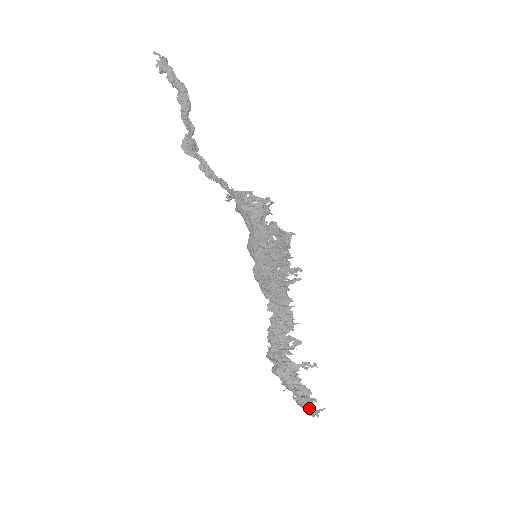
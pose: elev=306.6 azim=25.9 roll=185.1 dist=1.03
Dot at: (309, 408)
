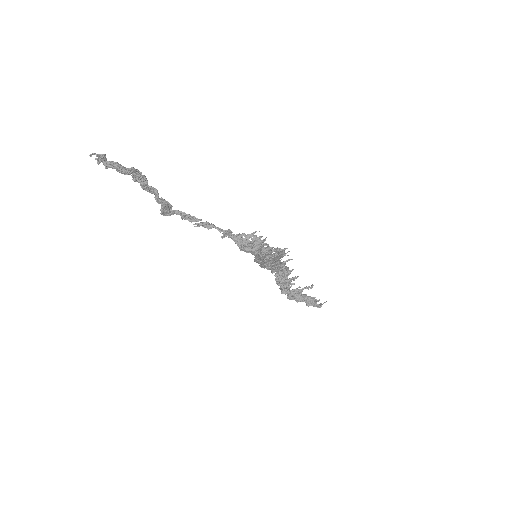
Dot at: (317, 306)
